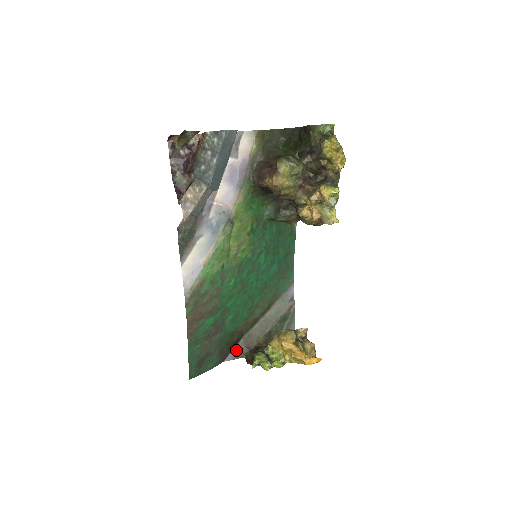
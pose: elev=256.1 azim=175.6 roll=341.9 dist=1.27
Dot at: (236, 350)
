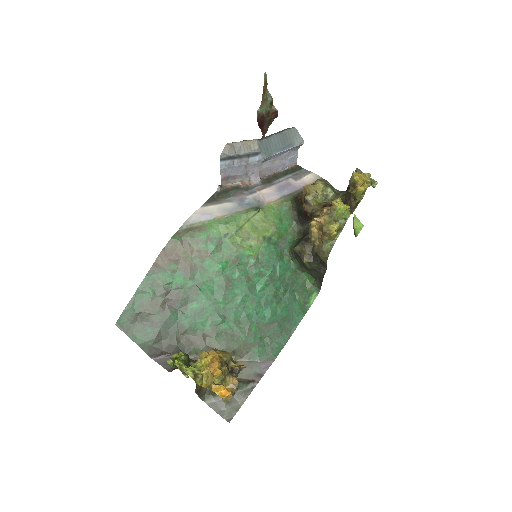
Dot at: occluded
